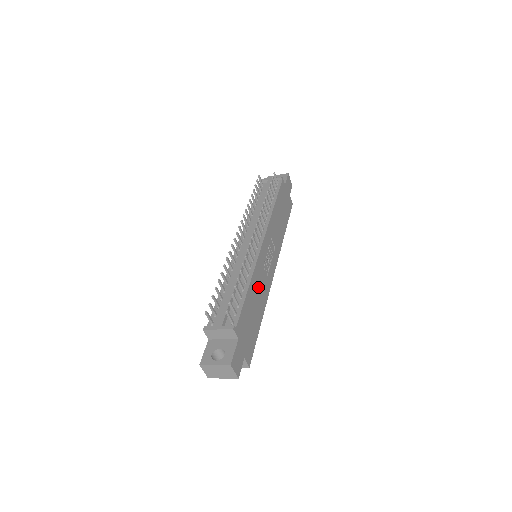
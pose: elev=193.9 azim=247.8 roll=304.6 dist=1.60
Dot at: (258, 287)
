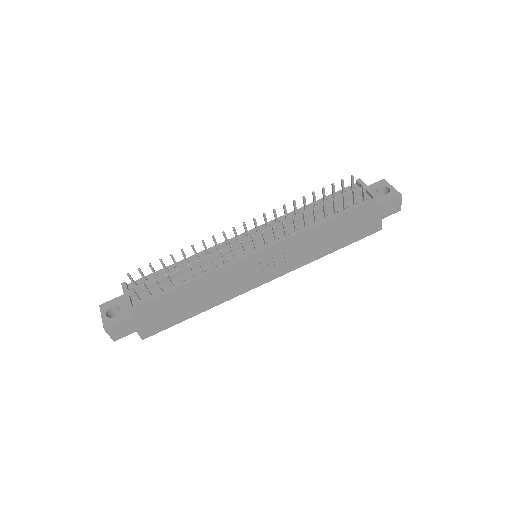
Dot at: (211, 287)
